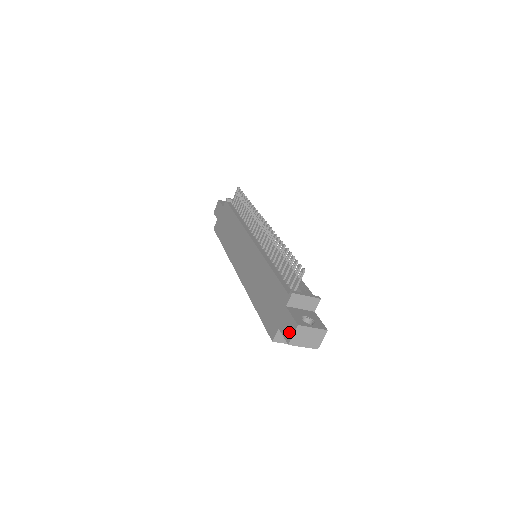
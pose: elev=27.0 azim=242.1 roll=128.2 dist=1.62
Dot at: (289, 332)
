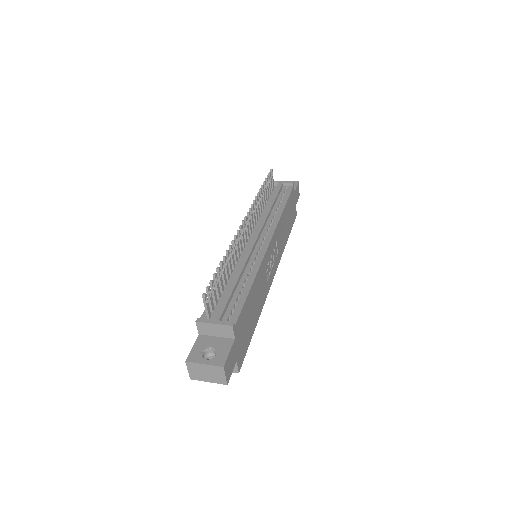
Dot at: occluded
